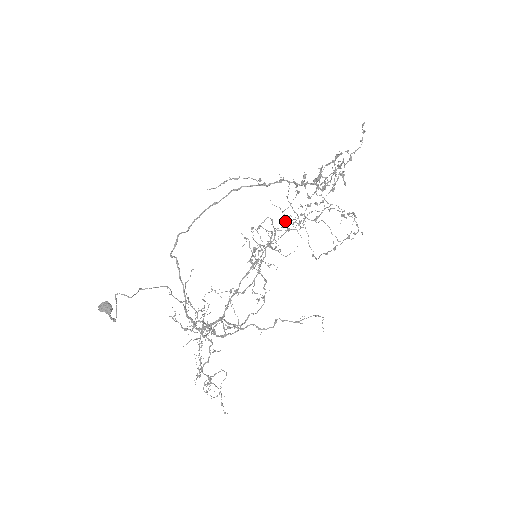
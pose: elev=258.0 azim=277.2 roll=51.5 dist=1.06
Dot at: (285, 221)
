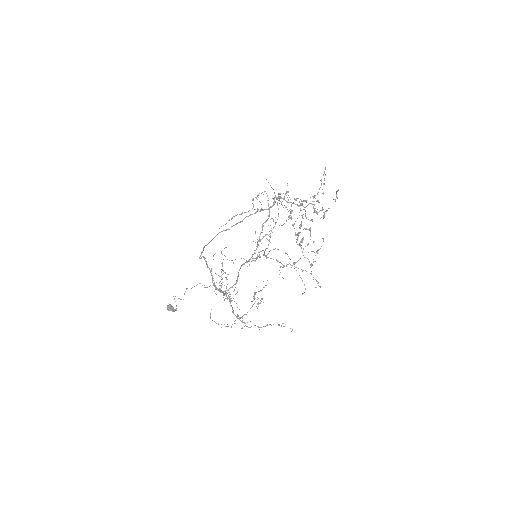
Dot at: (277, 199)
